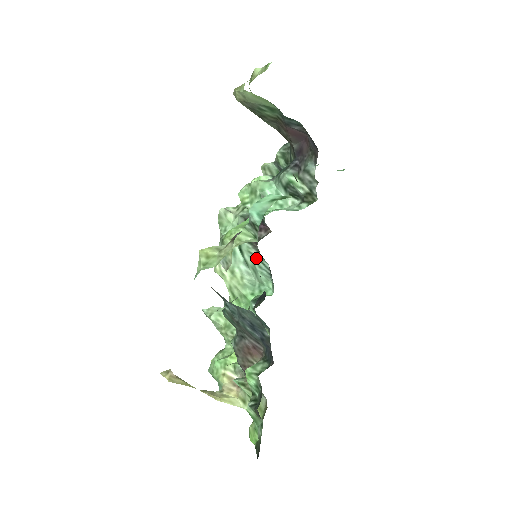
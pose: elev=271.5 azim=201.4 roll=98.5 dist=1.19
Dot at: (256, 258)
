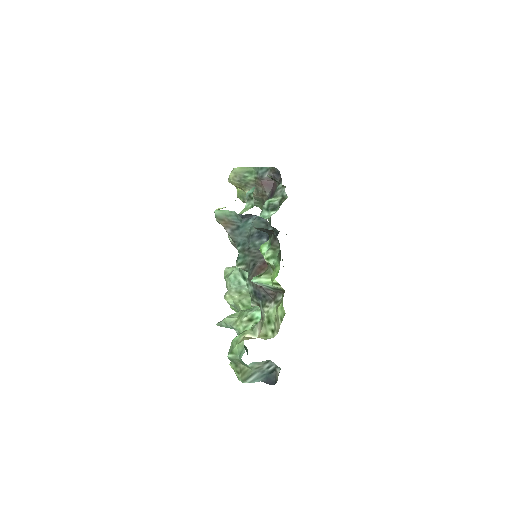
Dot at: occluded
